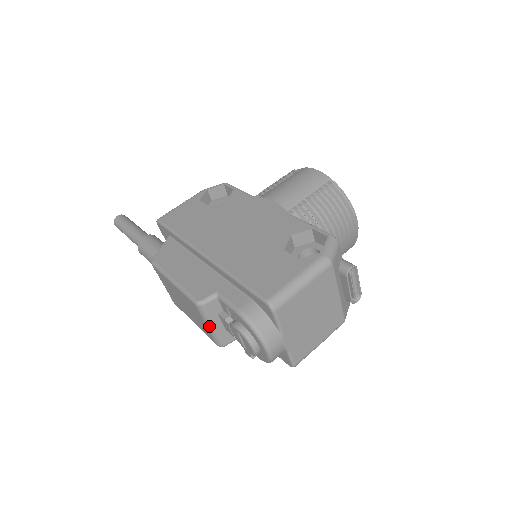
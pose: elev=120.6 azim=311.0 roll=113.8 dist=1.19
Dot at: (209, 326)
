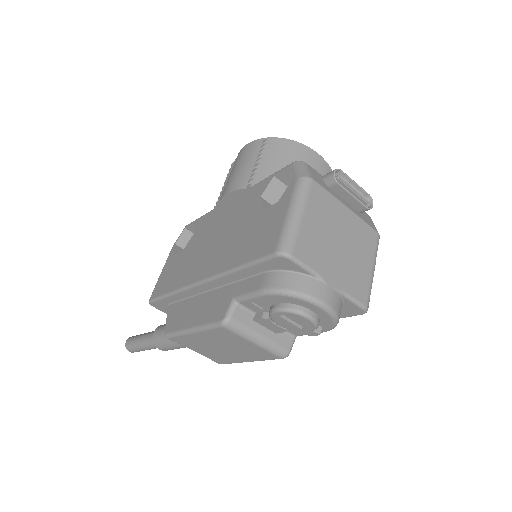
Dot at: (255, 341)
